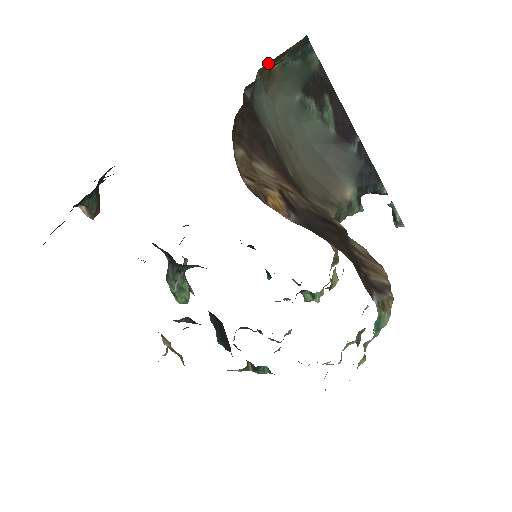
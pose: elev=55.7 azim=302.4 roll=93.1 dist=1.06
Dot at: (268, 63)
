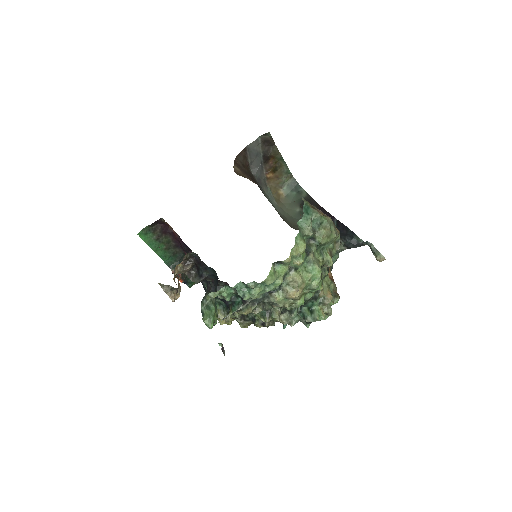
Dot at: (274, 184)
